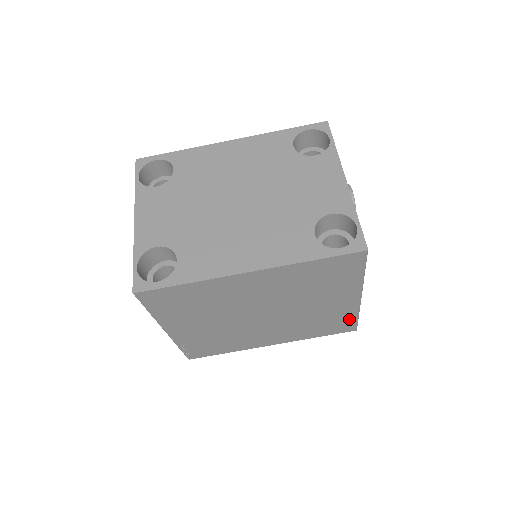
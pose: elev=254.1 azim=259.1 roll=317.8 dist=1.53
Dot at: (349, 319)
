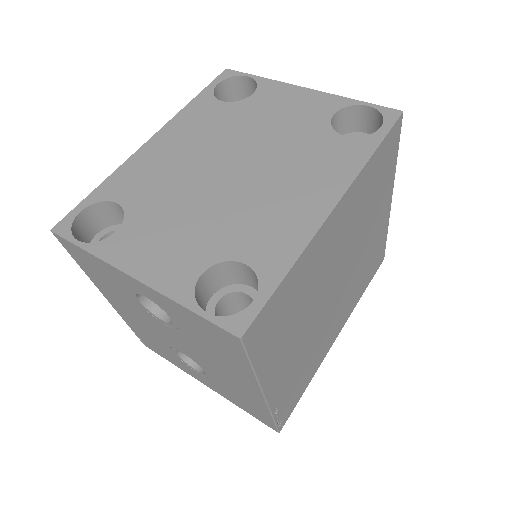
Dot at: (382, 244)
